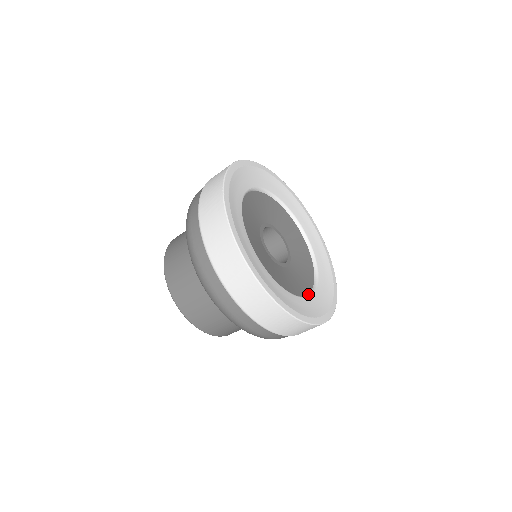
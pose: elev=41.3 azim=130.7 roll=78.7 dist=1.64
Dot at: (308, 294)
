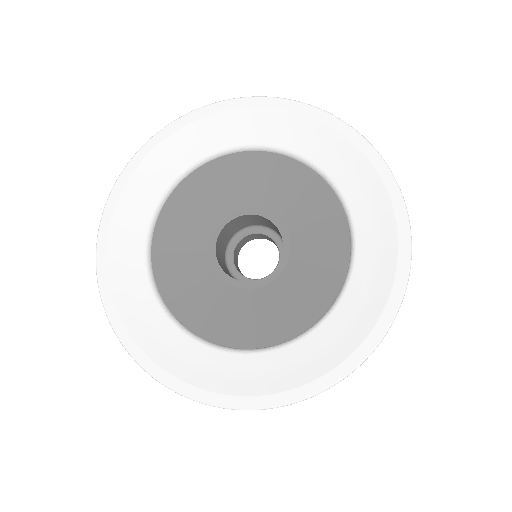
Dot at: (257, 348)
